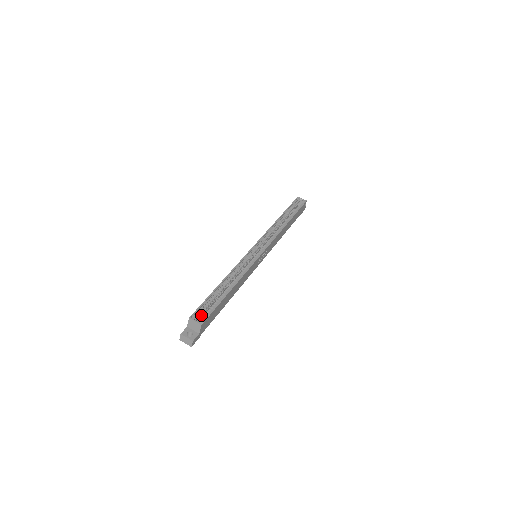
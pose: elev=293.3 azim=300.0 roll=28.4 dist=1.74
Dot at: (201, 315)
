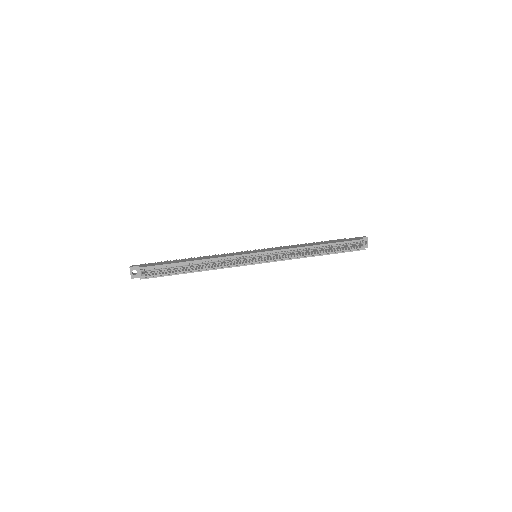
Dot at: occluded
